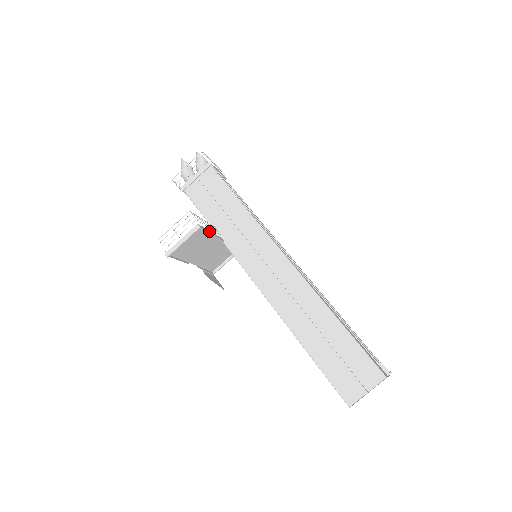
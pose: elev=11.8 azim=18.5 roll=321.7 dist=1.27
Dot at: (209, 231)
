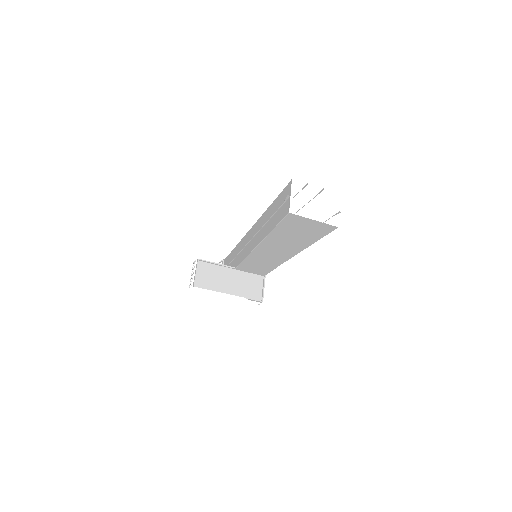
Dot at: (213, 263)
